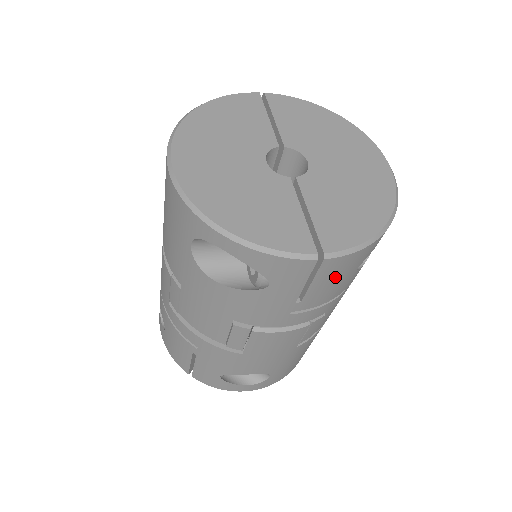
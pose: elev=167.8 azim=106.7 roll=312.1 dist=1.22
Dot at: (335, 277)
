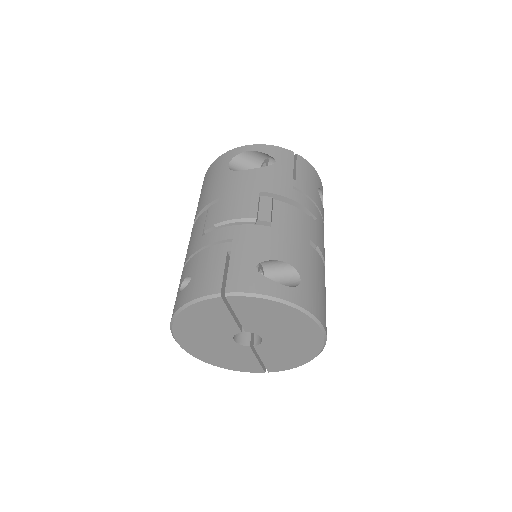
Dot at: (307, 174)
